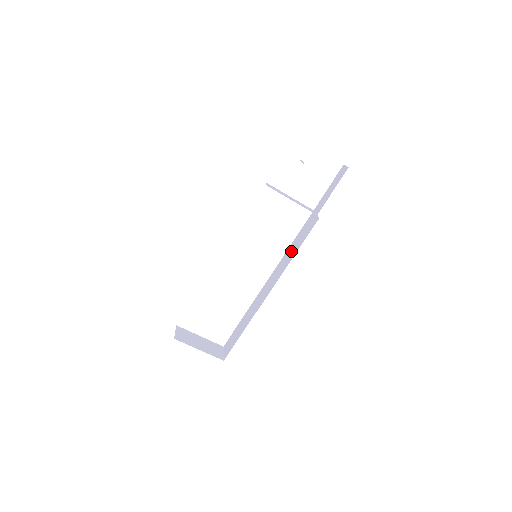
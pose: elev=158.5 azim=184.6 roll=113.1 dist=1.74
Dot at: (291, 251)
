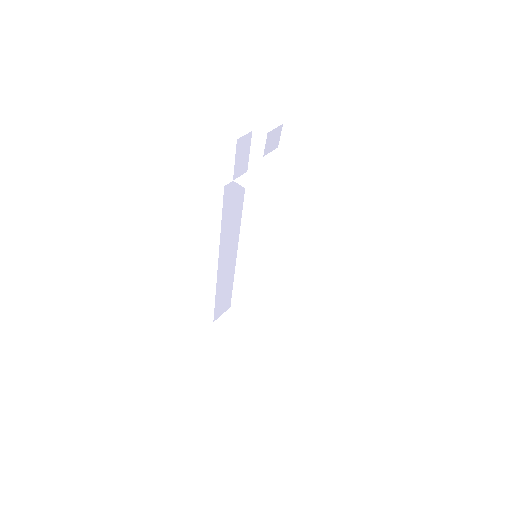
Dot at: occluded
